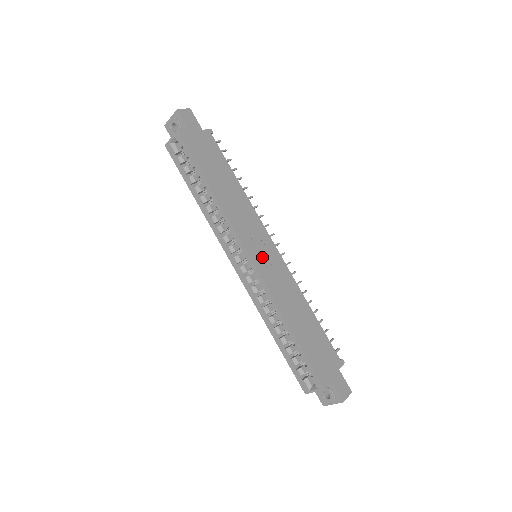
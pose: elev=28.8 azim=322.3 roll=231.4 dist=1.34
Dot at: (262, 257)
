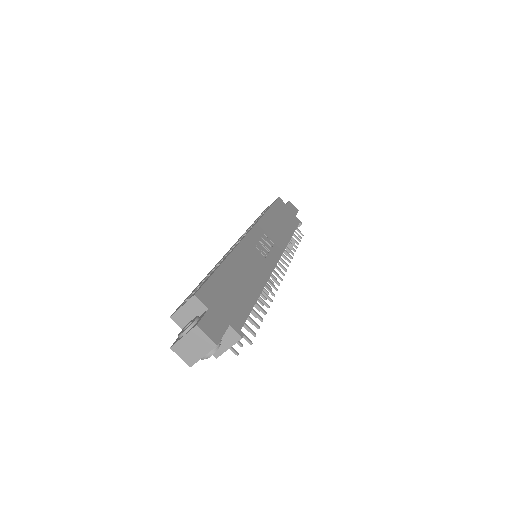
Dot at: (259, 245)
